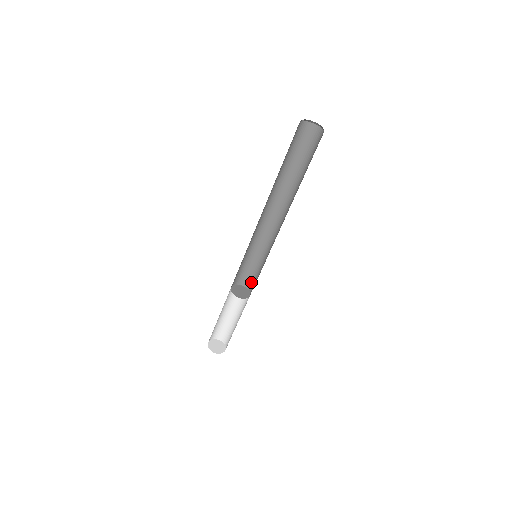
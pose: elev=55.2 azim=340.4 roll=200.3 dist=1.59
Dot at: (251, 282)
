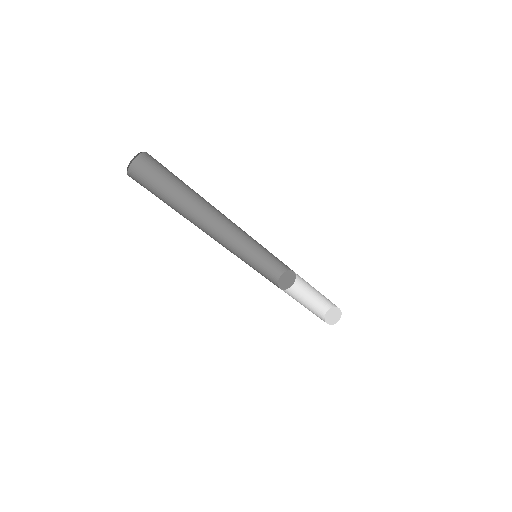
Dot at: occluded
